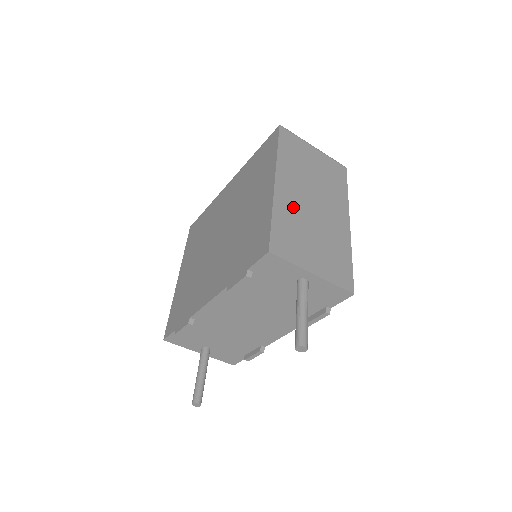
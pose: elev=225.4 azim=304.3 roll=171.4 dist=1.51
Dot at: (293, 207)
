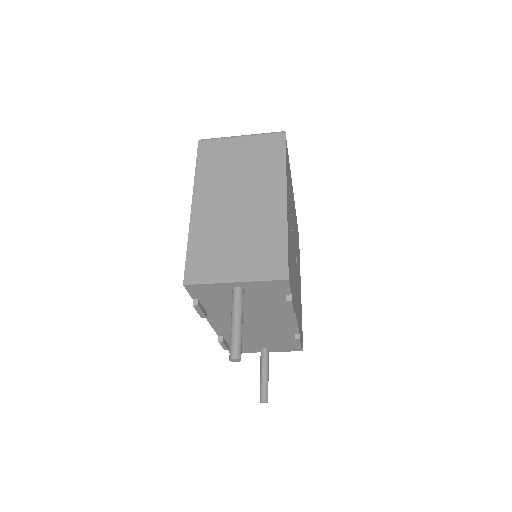
Dot at: (212, 222)
